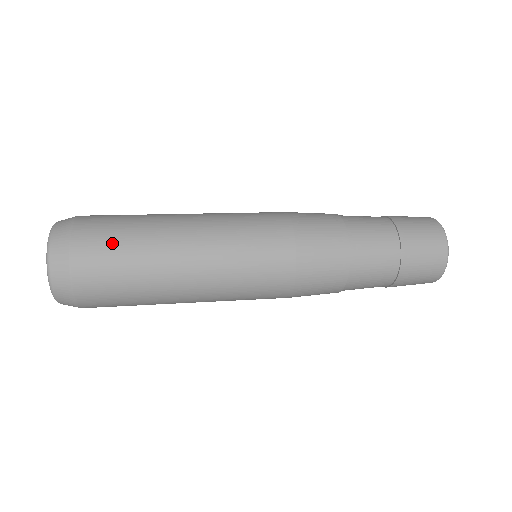
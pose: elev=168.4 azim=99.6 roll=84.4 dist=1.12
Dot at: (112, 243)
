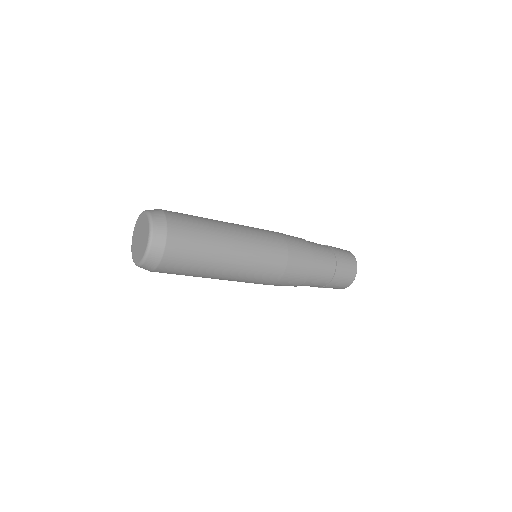
Dot at: (191, 235)
